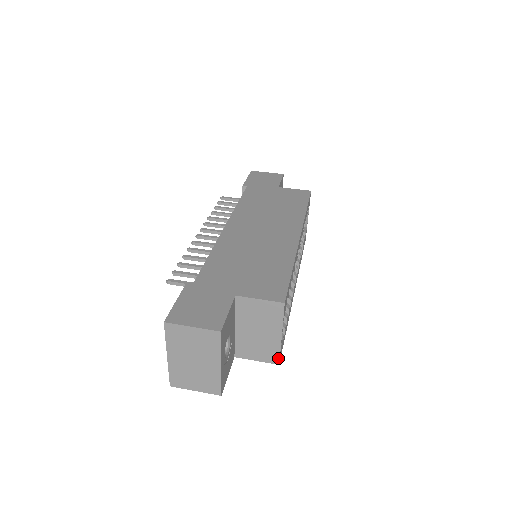
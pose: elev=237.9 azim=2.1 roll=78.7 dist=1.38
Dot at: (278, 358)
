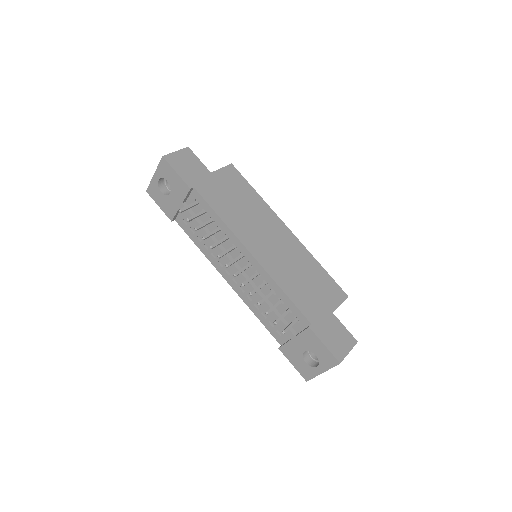
Dot at: occluded
